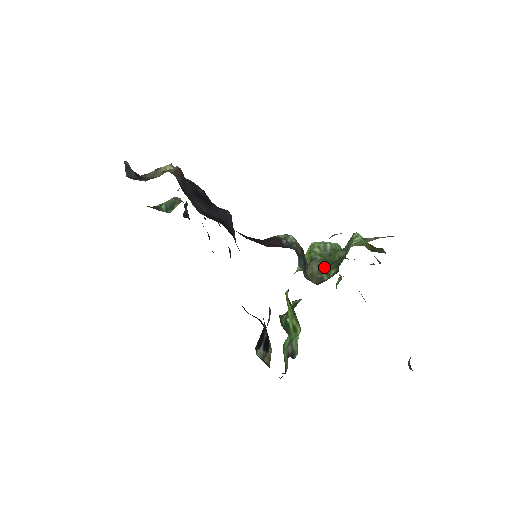
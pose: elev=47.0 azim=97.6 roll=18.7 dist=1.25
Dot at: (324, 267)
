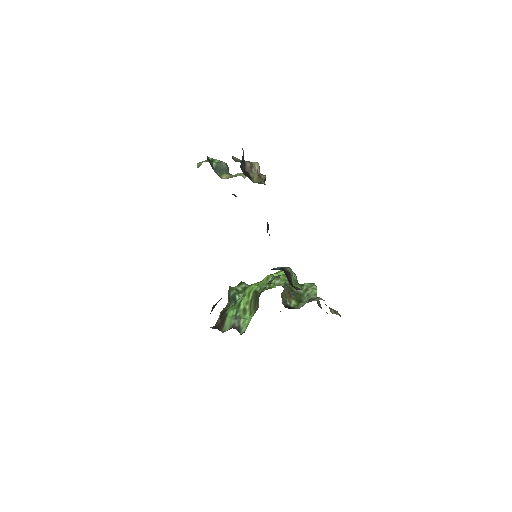
Dot at: (289, 293)
